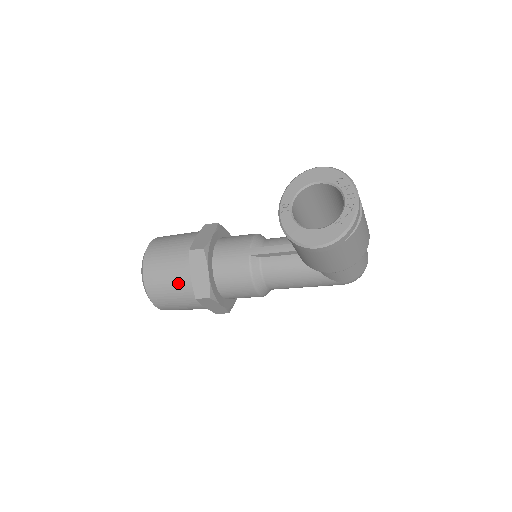
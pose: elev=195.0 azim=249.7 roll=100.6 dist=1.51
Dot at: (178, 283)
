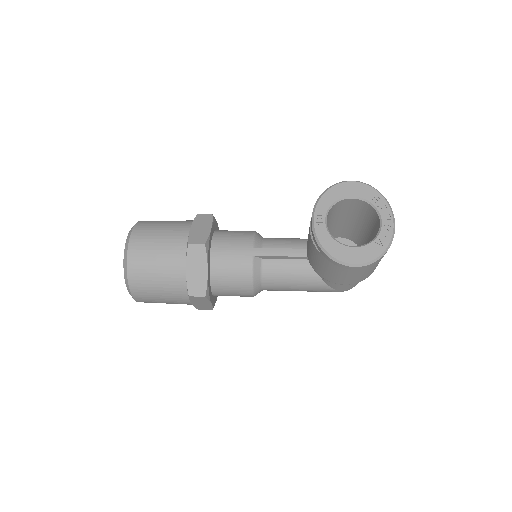
Dot at: (170, 278)
